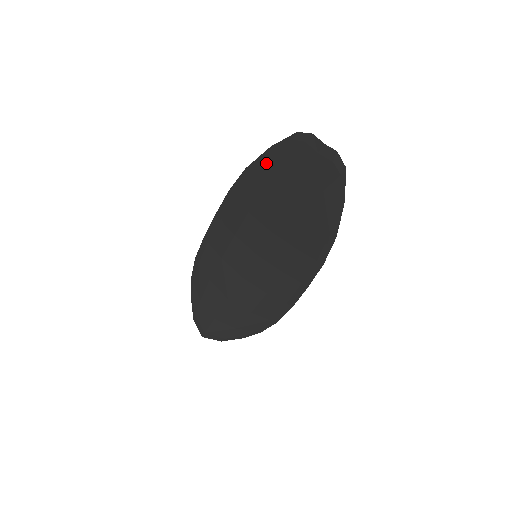
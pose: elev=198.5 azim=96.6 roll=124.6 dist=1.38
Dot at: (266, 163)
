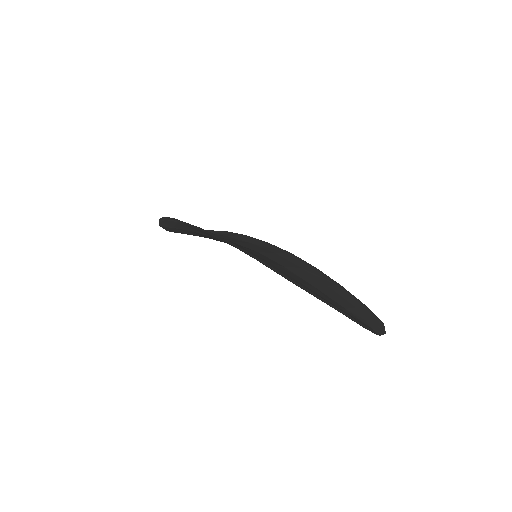
Dot at: occluded
